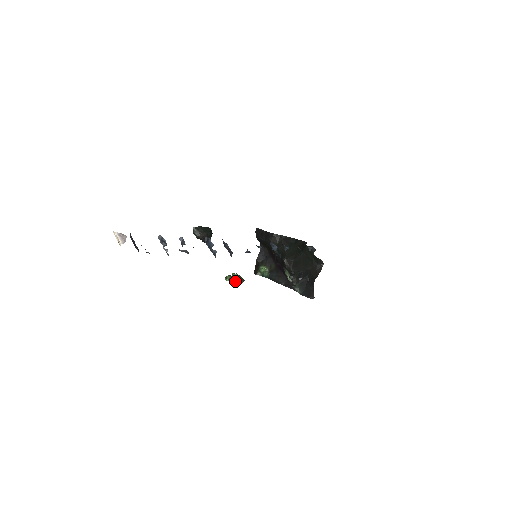
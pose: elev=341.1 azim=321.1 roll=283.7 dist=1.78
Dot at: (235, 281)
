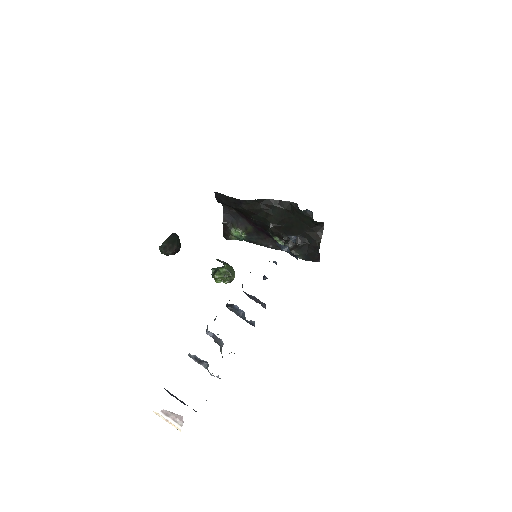
Dot at: (229, 280)
